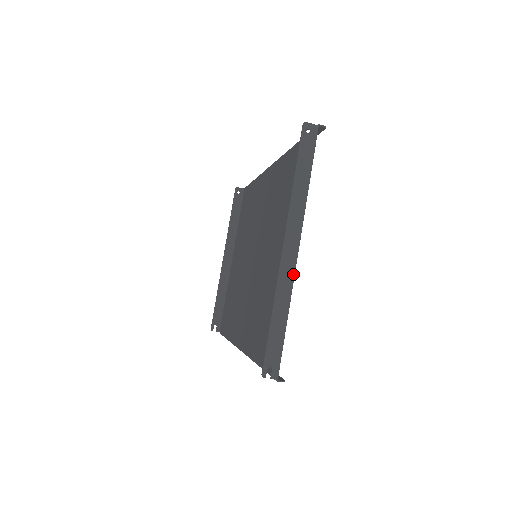
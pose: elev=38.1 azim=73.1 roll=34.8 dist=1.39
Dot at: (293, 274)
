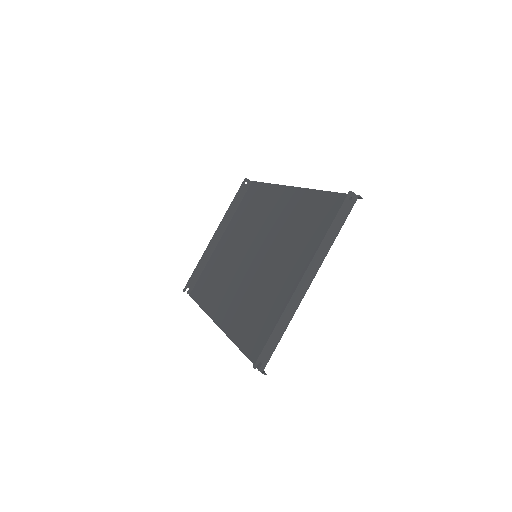
Dot at: occluded
